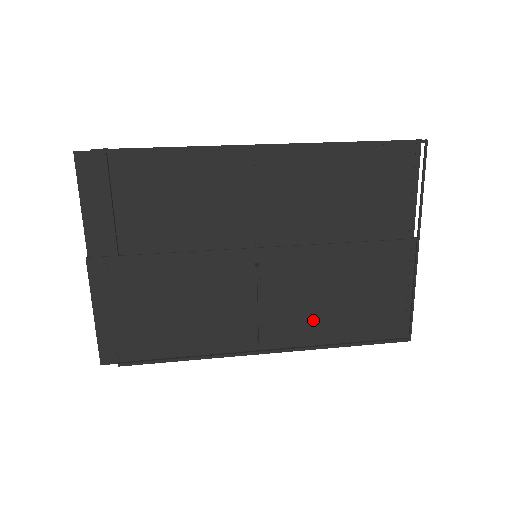
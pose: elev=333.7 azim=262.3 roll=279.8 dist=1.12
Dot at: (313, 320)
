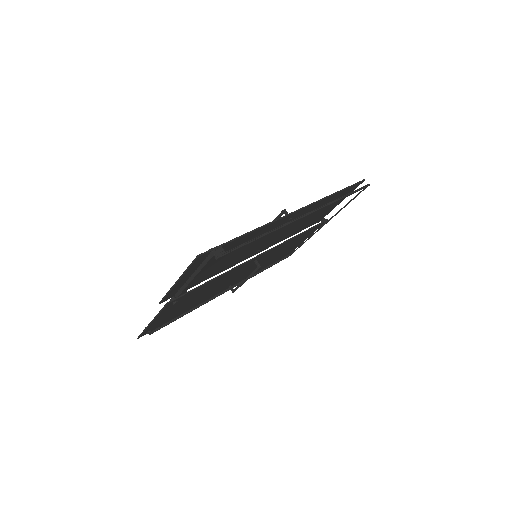
Dot at: occluded
